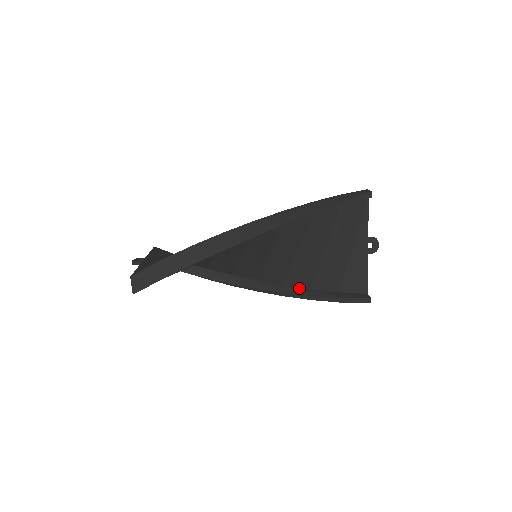
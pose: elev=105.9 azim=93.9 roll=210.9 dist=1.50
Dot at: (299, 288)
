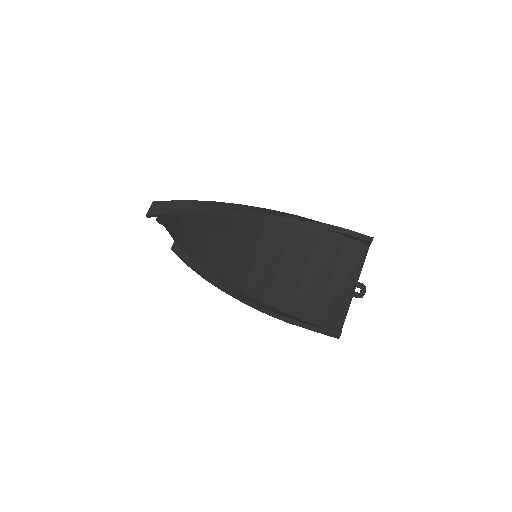
Dot at: (280, 311)
